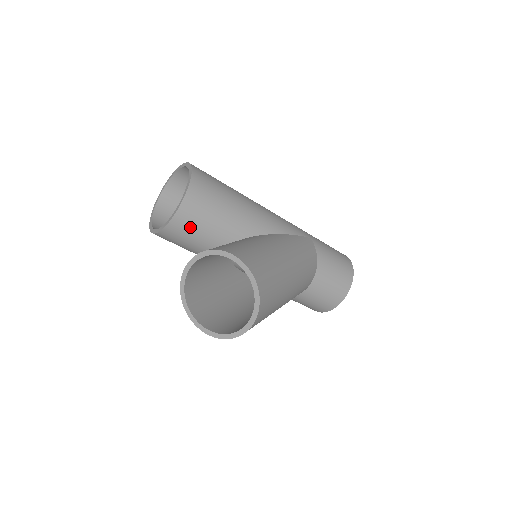
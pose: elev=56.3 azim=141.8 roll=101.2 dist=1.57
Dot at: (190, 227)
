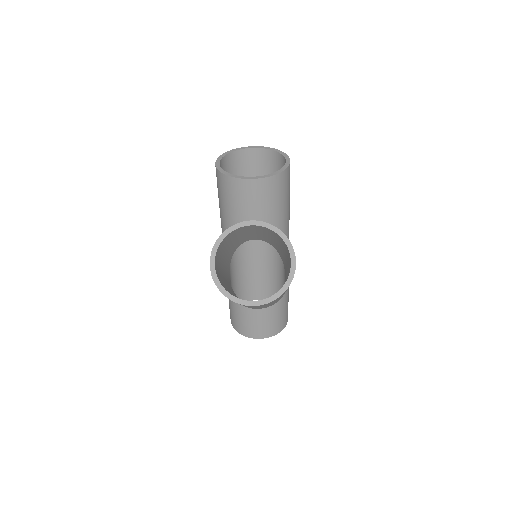
Dot at: (256, 196)
